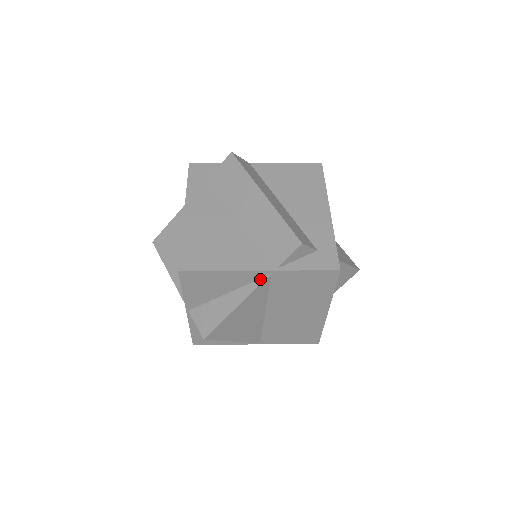
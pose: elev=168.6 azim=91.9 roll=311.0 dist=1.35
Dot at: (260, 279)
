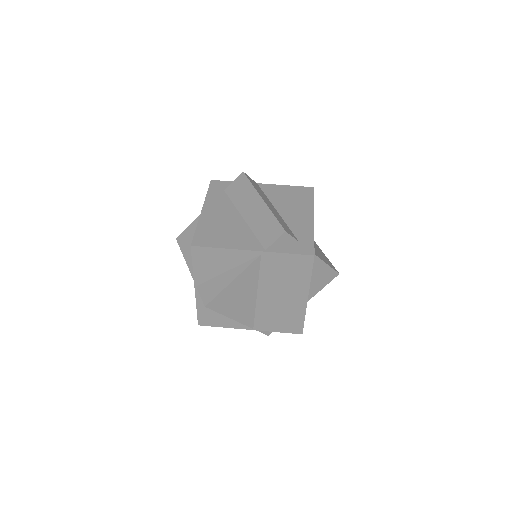
Dot at: (252, 259)
